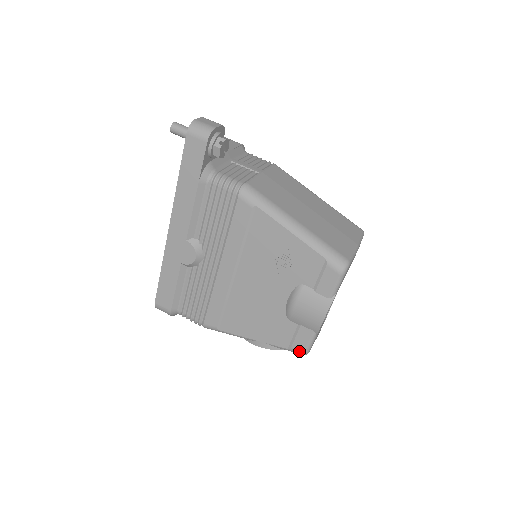
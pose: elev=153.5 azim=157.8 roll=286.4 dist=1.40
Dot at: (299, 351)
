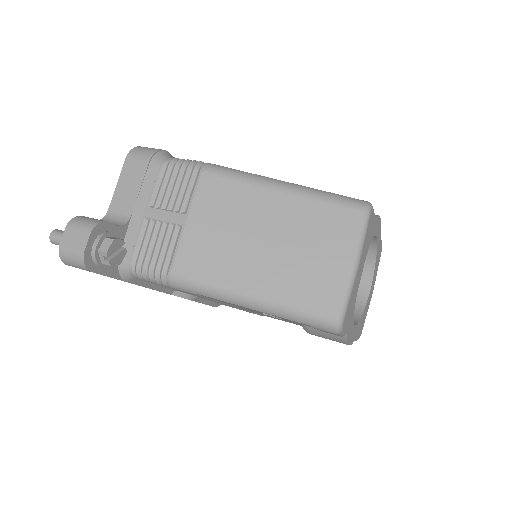
Dot at: occluded
